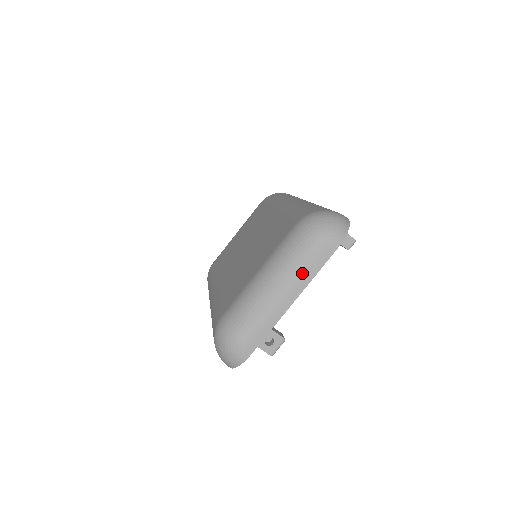
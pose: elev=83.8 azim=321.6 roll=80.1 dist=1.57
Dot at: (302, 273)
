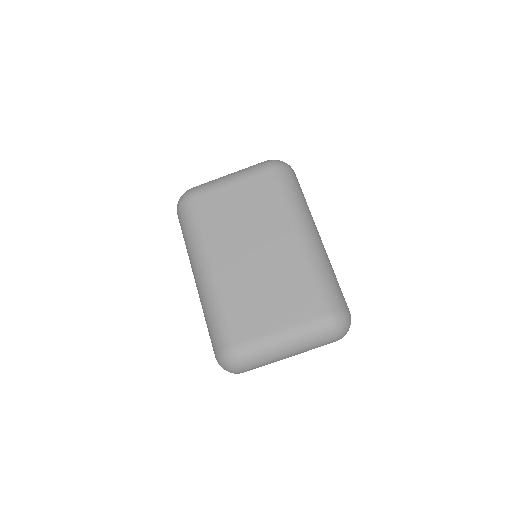
Dot at: (308, 349)
